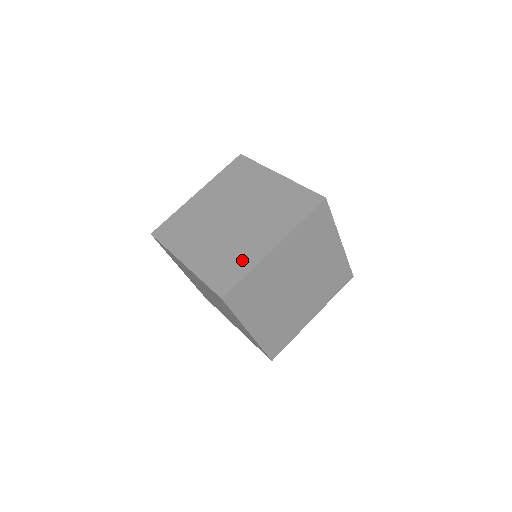
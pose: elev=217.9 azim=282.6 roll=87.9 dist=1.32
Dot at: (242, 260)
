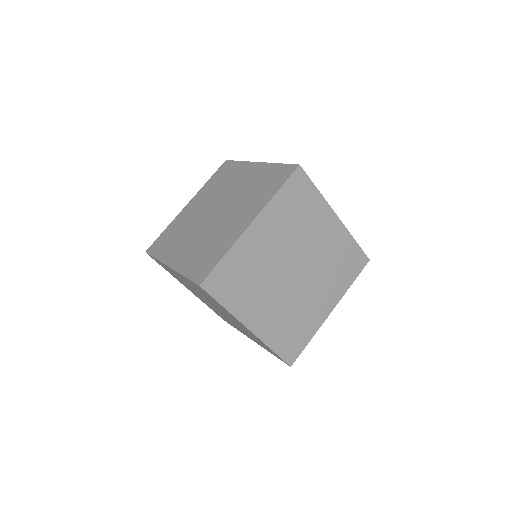
Dot at: (220, 245)
